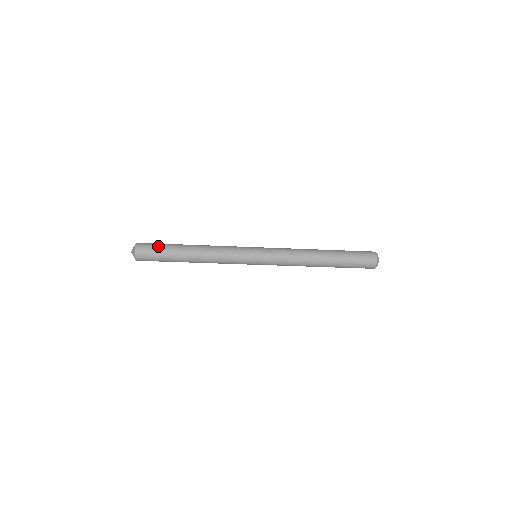
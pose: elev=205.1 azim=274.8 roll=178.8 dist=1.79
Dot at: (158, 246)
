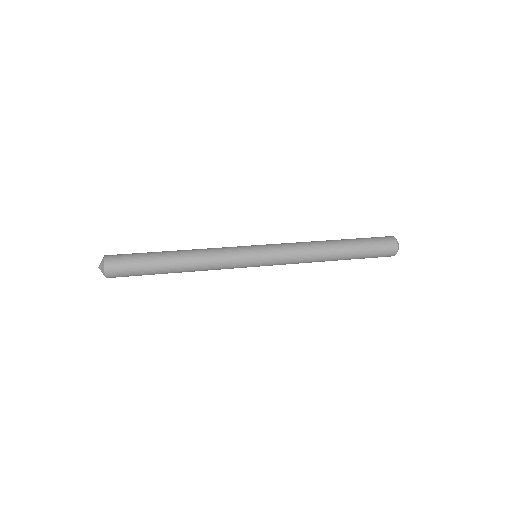
Dot at: (134, 270)
